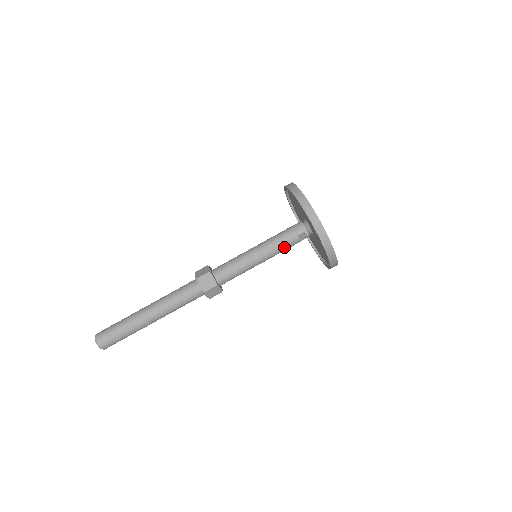
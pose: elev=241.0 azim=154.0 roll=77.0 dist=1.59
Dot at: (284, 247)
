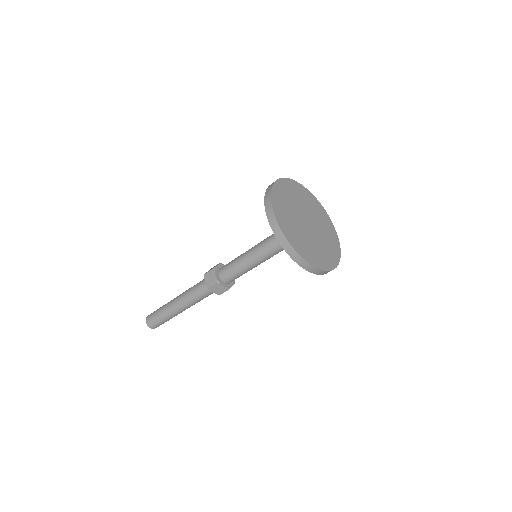
Dot at: (275, 248)
